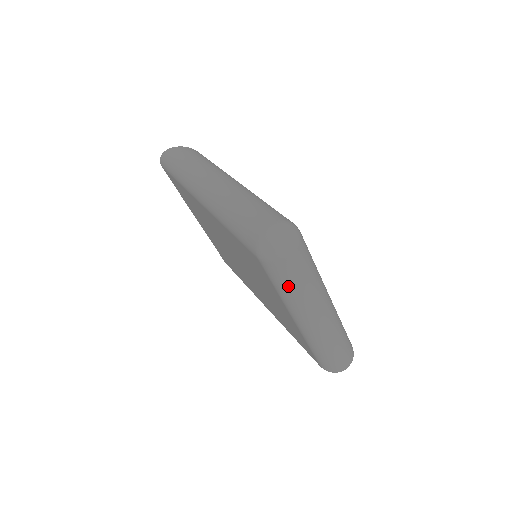
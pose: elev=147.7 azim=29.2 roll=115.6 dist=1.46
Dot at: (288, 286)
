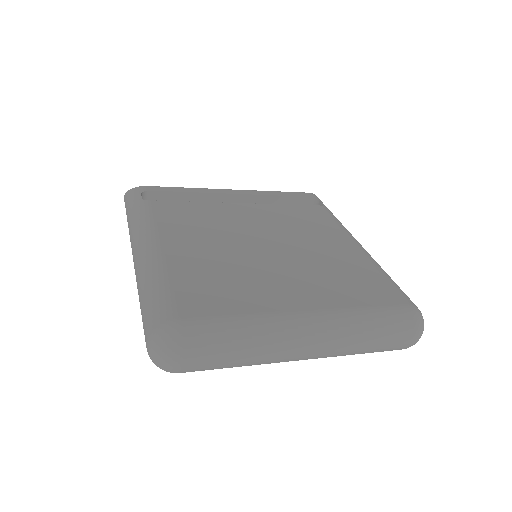
Dot at: occluded
